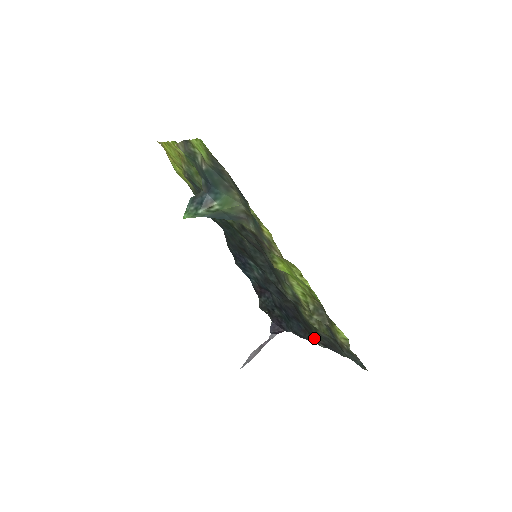
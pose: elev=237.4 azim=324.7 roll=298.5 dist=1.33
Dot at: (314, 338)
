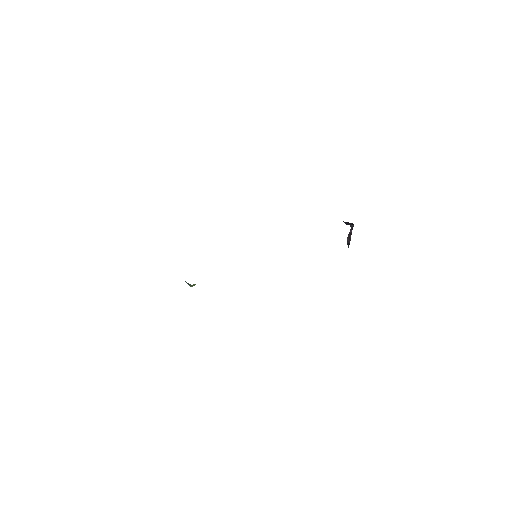
Dot at: occluded
